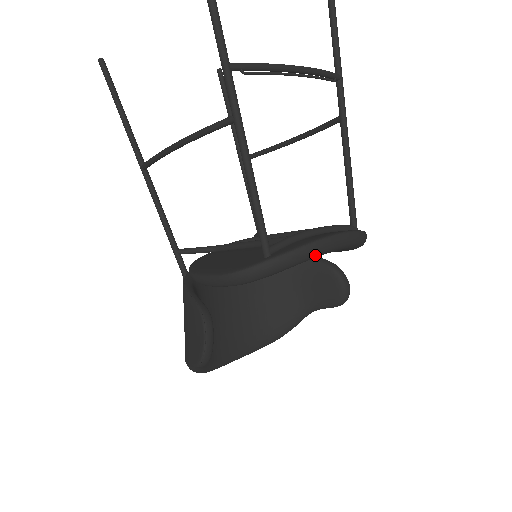
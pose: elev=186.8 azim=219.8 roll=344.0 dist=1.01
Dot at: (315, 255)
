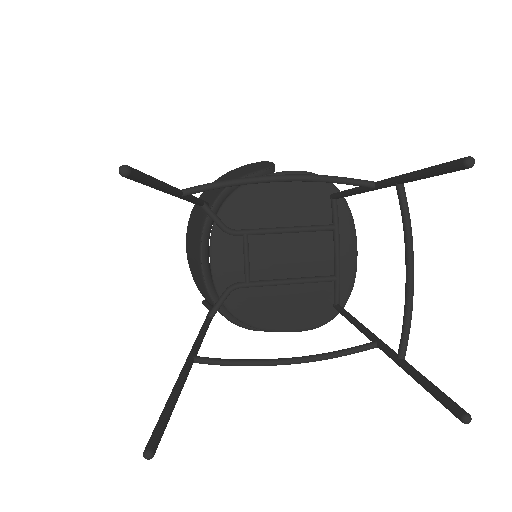
Dot at: occluded
